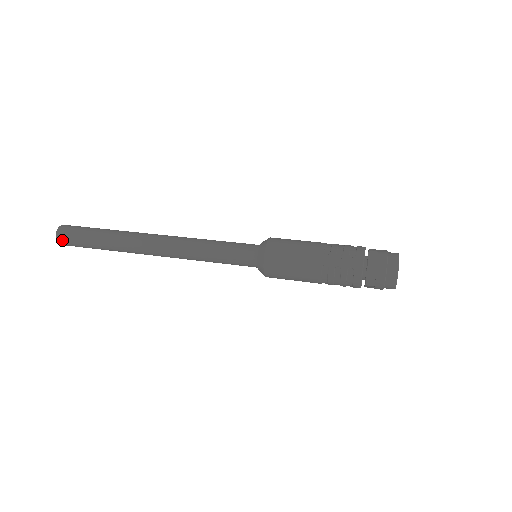
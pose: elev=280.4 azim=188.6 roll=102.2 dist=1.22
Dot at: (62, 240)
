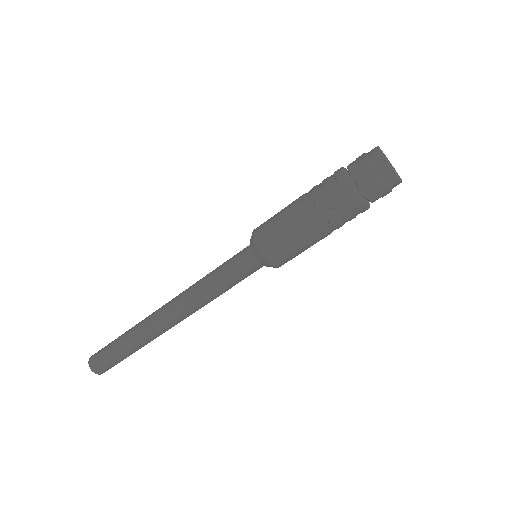
Dot at: (100, 371)
